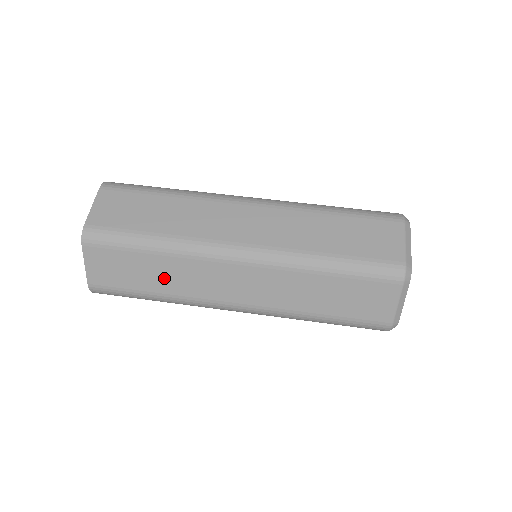
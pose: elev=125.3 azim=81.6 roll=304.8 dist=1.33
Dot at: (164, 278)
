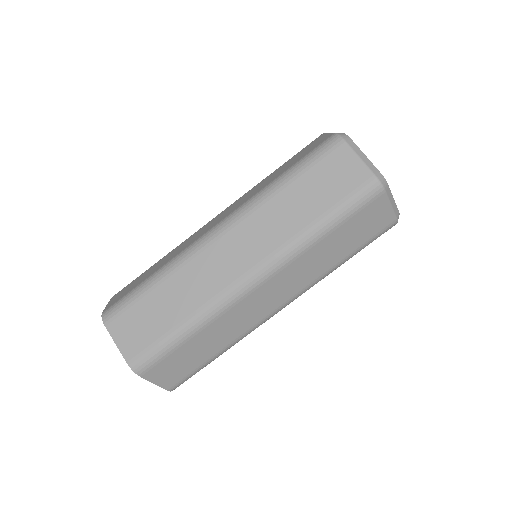
Dot at: occluded
